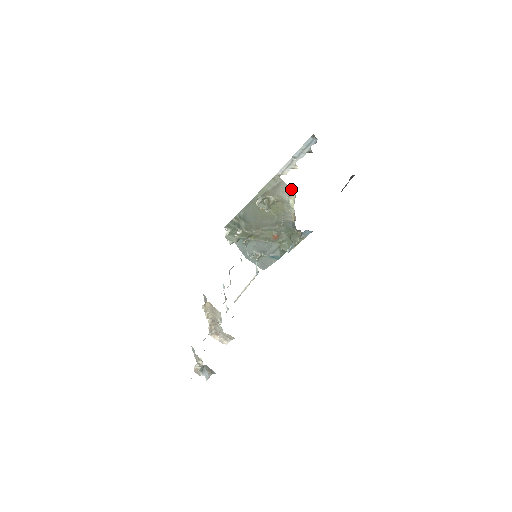
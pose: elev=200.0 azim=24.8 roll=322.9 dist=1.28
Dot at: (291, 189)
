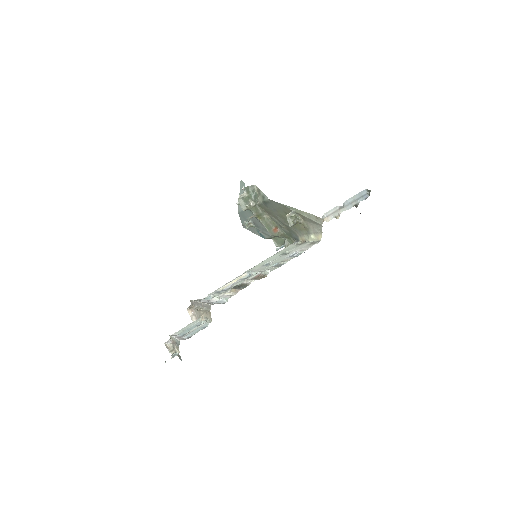
Dot at: occluded
